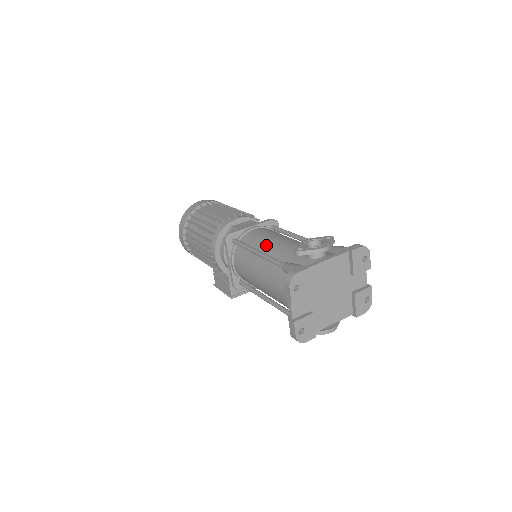
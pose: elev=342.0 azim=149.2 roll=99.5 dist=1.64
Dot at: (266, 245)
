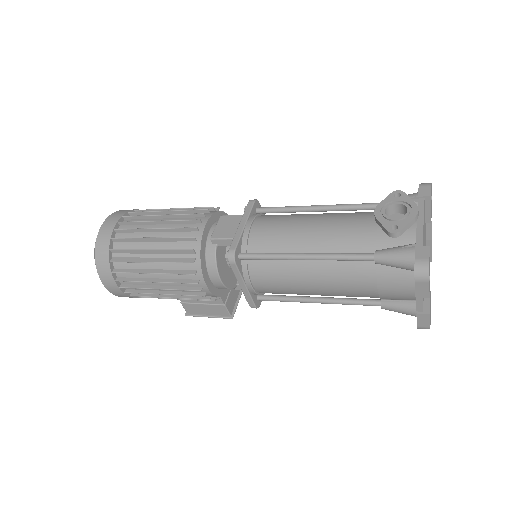
Dot at: (304, 241)
